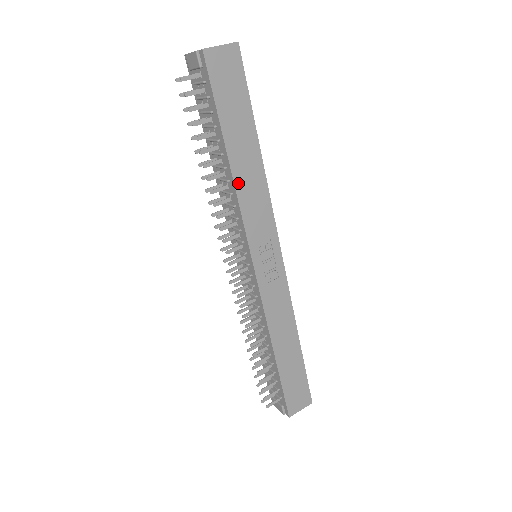
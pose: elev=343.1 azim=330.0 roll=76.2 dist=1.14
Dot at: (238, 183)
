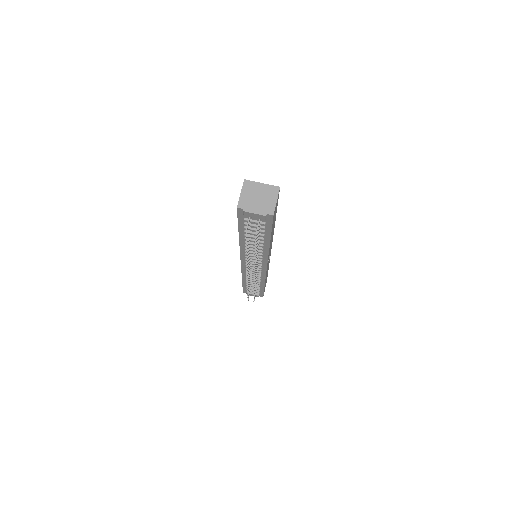
Dot at: occluded
